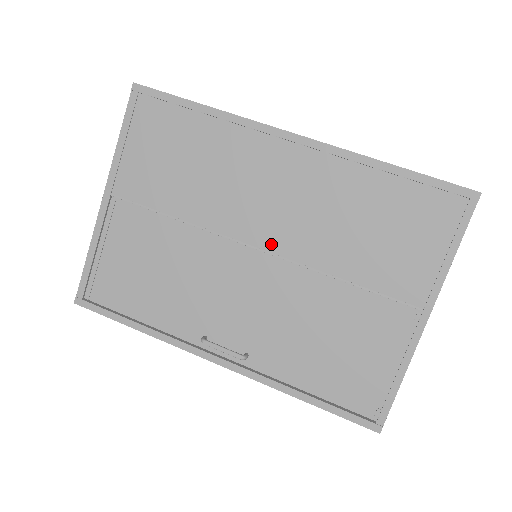
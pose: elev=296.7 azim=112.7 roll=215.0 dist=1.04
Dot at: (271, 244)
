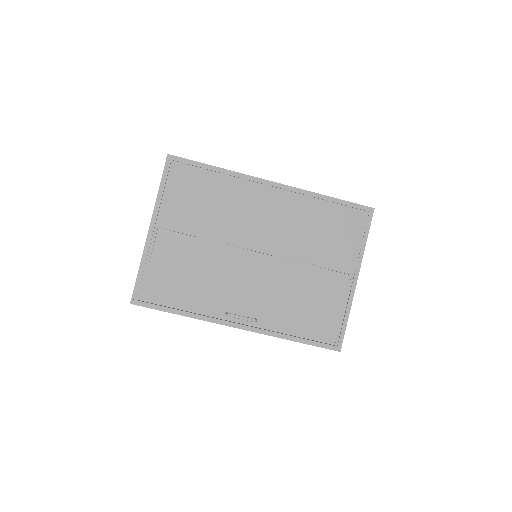
Dot at: (265, 247)
